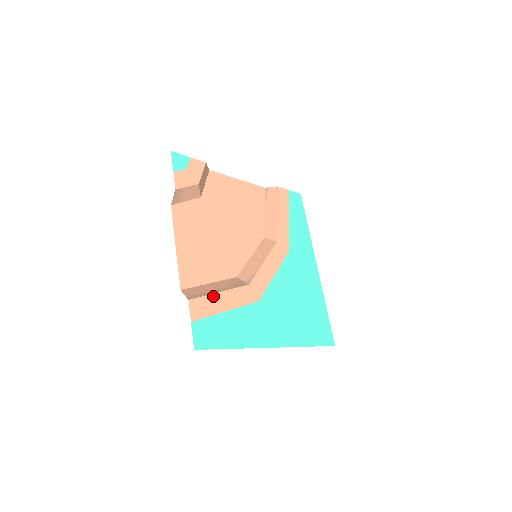
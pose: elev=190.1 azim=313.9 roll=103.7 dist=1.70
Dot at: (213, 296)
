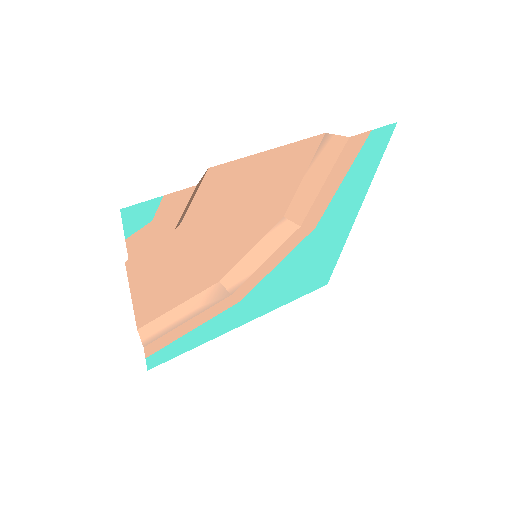
Dot at: (177, 329)
